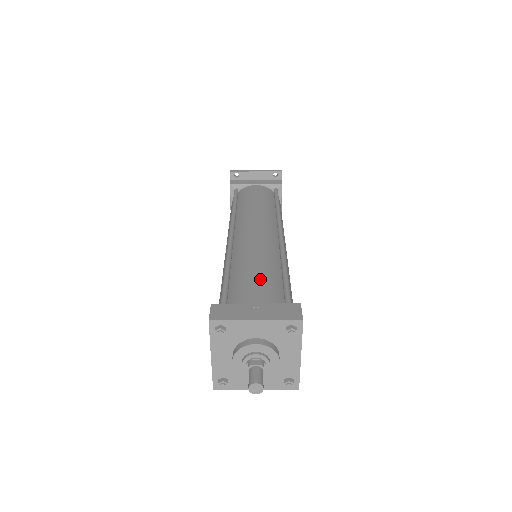
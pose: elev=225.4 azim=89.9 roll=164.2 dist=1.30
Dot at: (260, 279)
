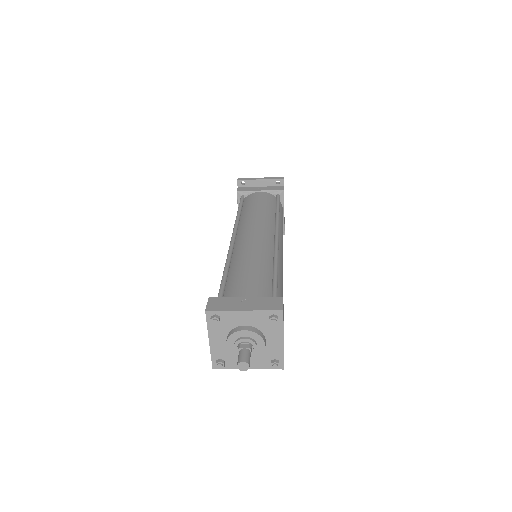
Dot at: (252, 276)
